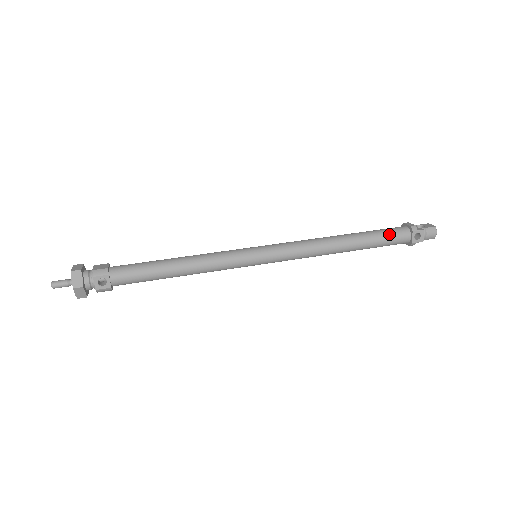
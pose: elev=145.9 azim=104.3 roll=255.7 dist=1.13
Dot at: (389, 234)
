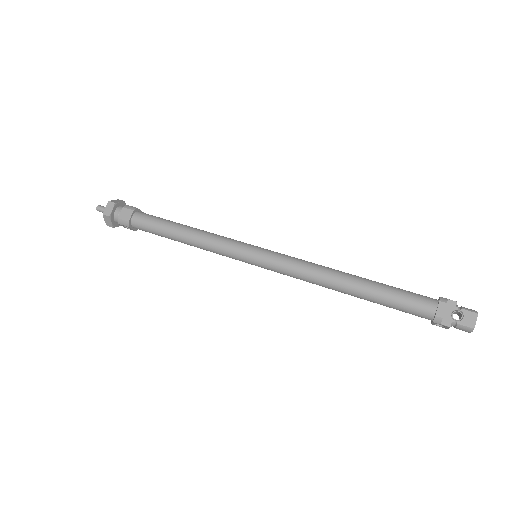
Dot at: (404, 308)
